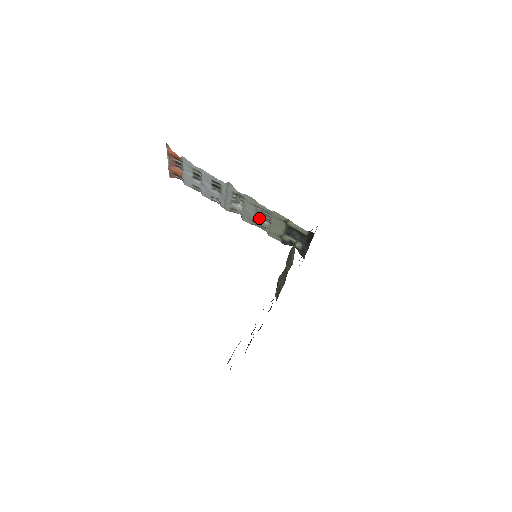
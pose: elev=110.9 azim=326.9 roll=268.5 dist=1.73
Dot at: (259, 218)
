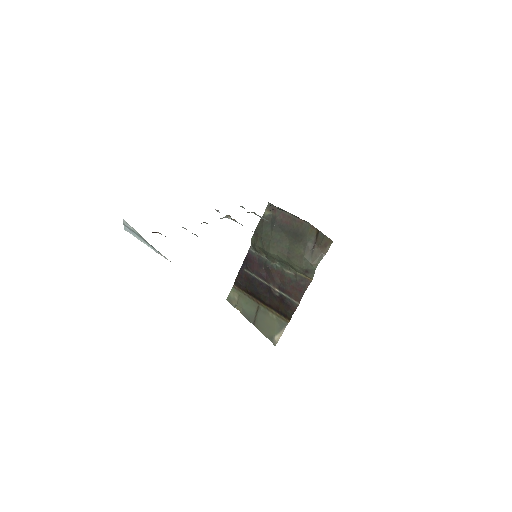
Dot at: occluded
